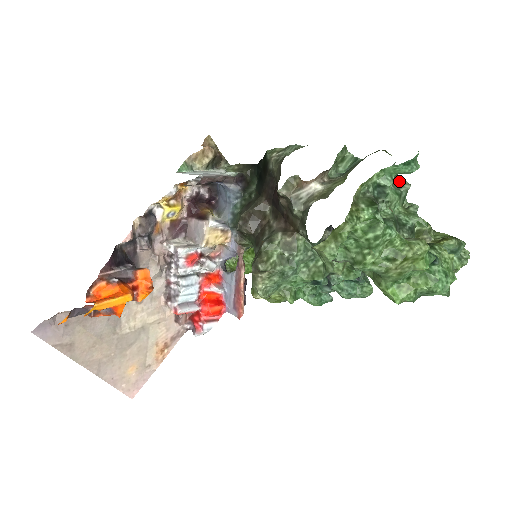
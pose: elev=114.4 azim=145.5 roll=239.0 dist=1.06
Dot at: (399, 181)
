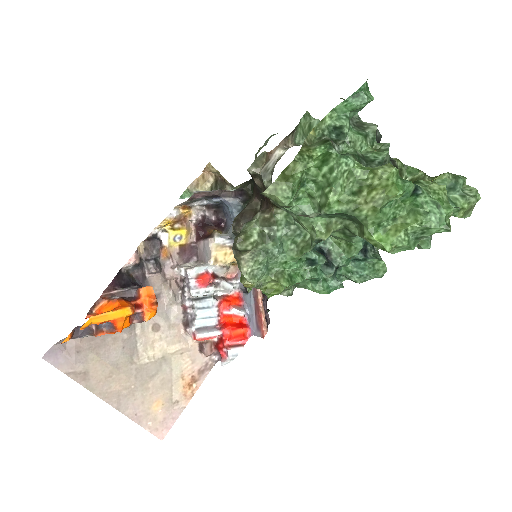
Dot at: (363, 124)
